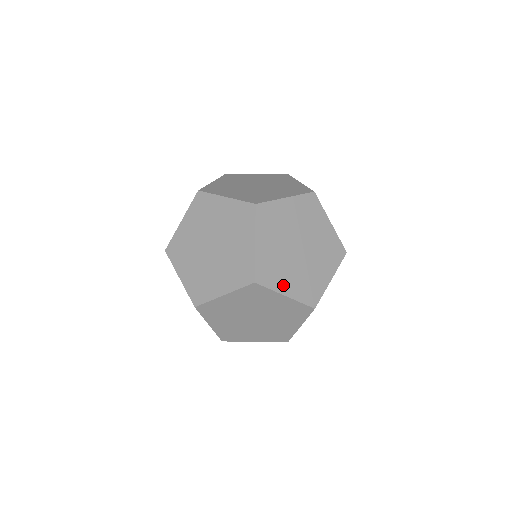
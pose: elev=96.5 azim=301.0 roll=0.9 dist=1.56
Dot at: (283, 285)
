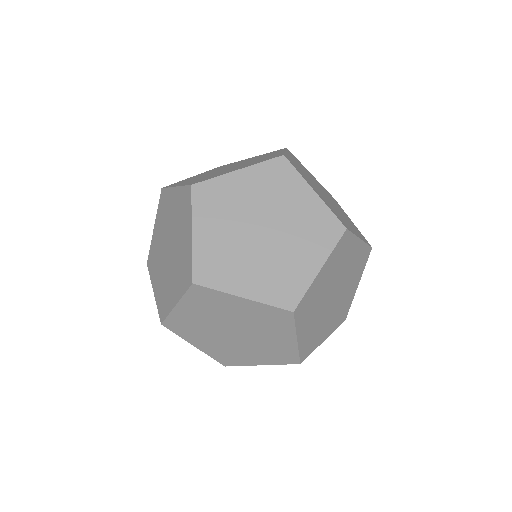
Dot at: (238, 283)
